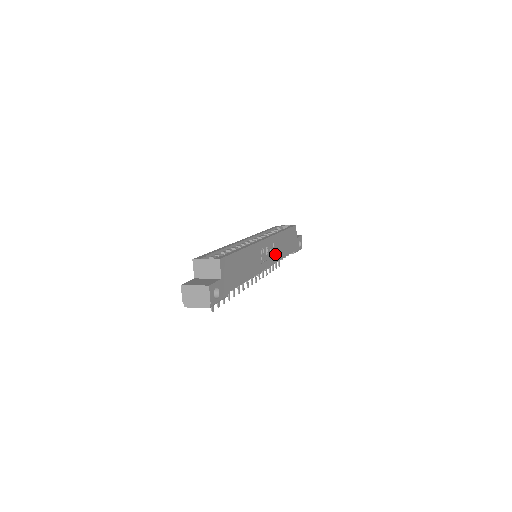
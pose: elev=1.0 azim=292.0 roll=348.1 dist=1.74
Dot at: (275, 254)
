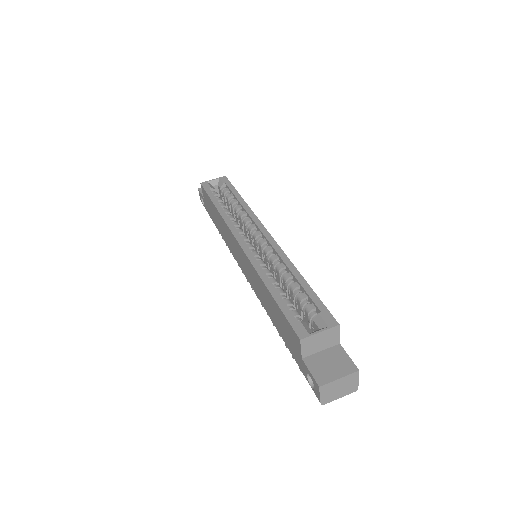
Dot at: occluded
